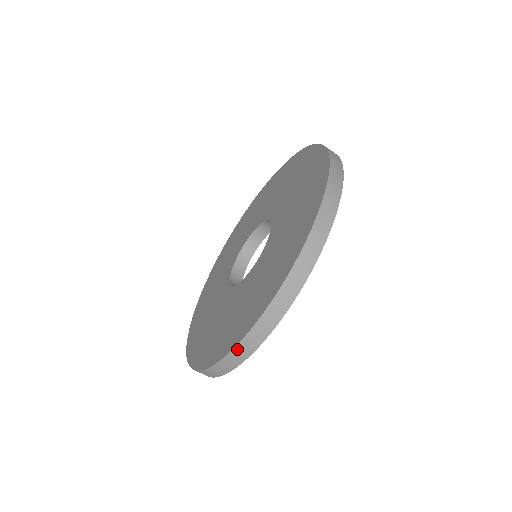
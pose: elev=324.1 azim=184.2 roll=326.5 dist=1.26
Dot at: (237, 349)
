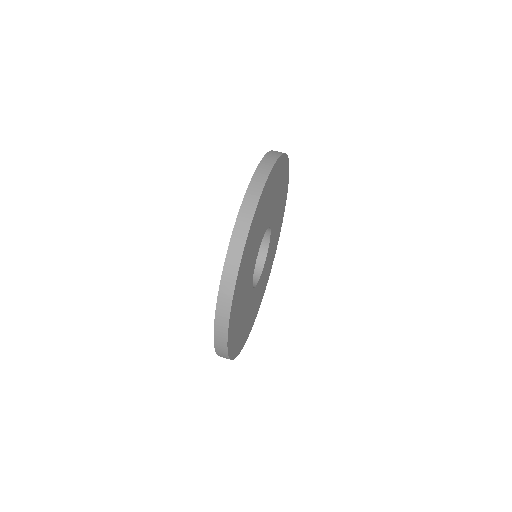
Dot at: (238, 221)
